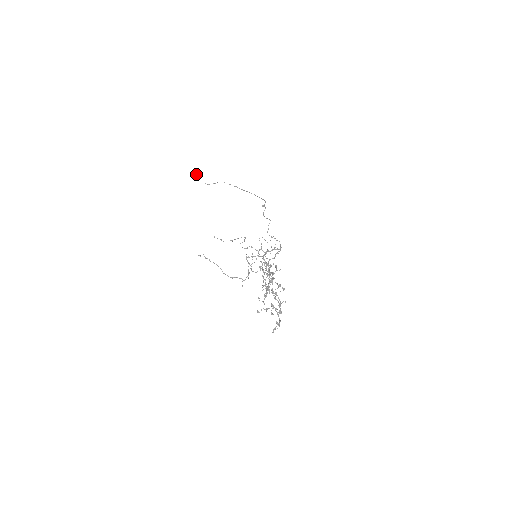
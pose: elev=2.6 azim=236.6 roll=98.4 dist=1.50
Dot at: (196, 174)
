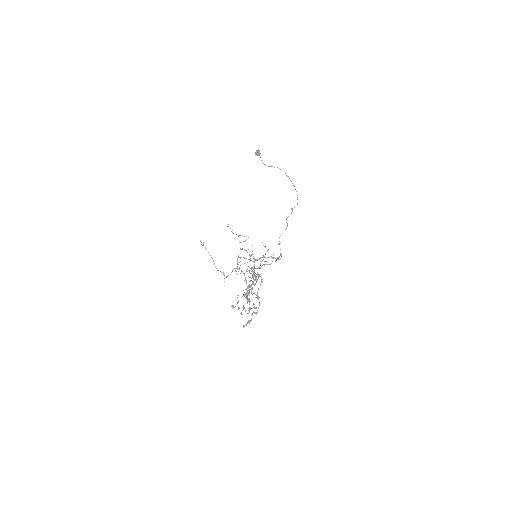
Dot at: (256, 153)
